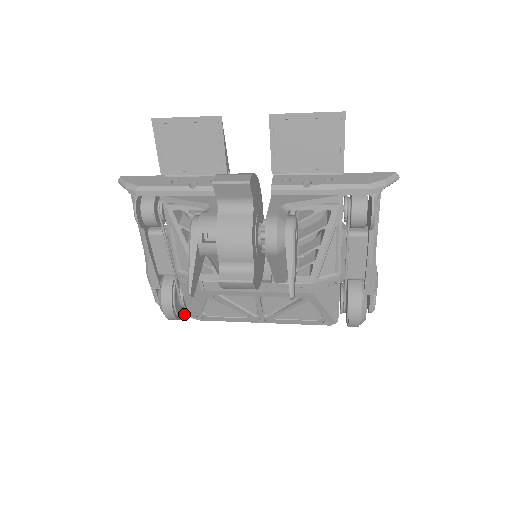
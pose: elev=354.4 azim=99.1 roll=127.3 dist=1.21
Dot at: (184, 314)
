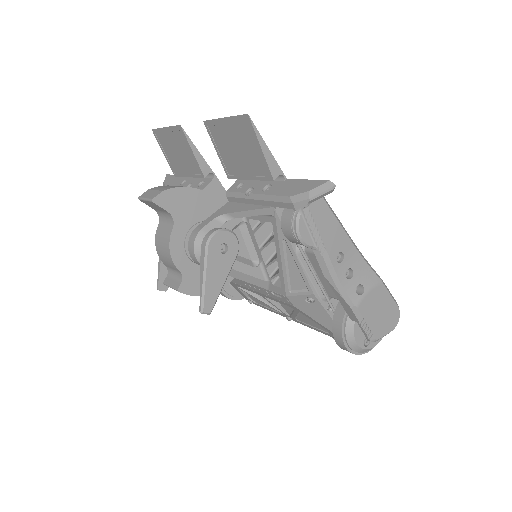
Dot at: occluded
